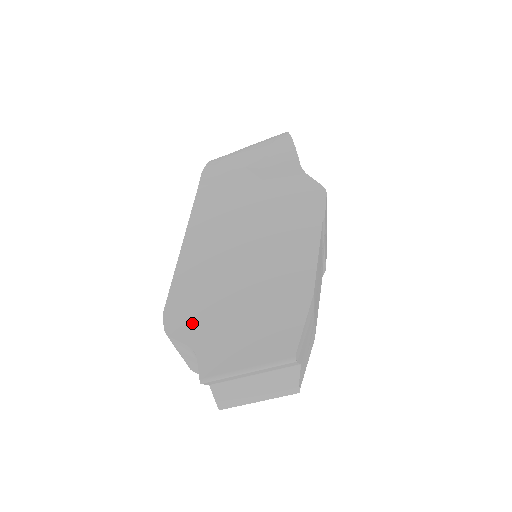
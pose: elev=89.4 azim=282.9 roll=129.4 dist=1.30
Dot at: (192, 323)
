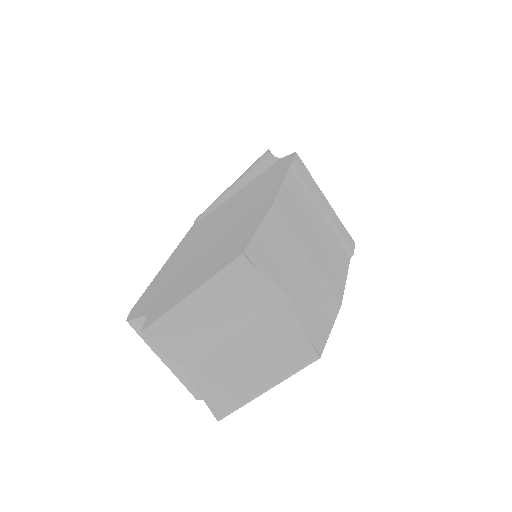
Dot at: (152, 299)
